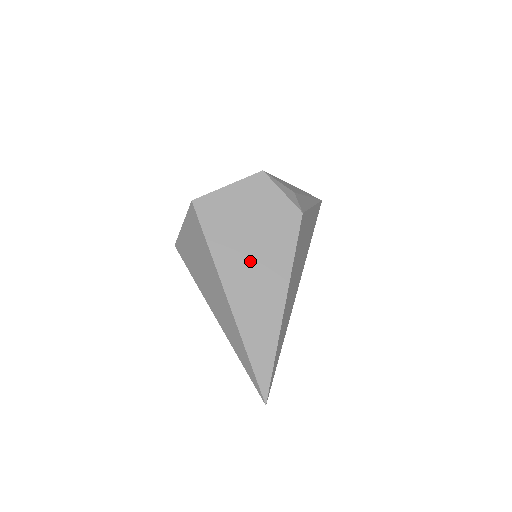
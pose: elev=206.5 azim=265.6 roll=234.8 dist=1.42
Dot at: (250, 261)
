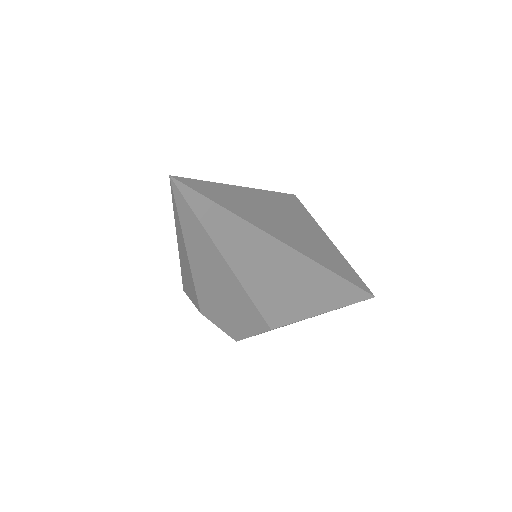
Dot at: occluded
